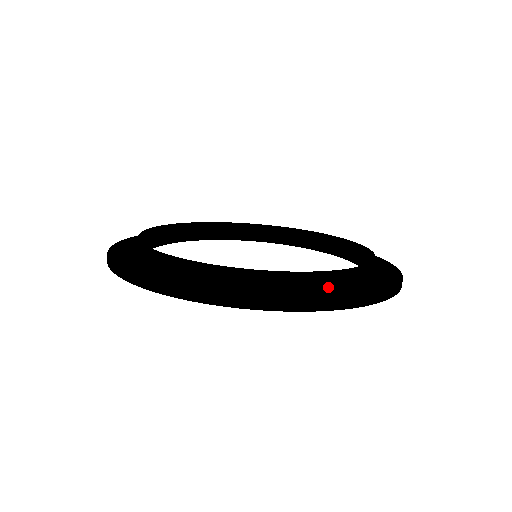
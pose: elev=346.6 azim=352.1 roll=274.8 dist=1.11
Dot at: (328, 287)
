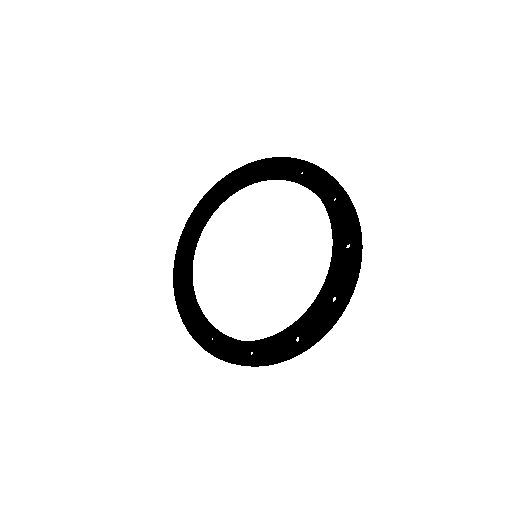
Dot at: (338, 261)
